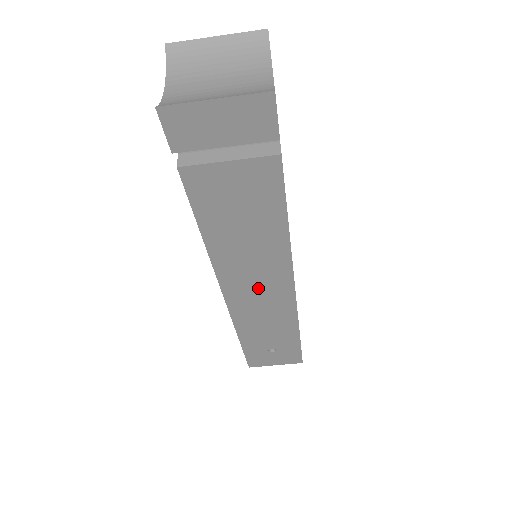
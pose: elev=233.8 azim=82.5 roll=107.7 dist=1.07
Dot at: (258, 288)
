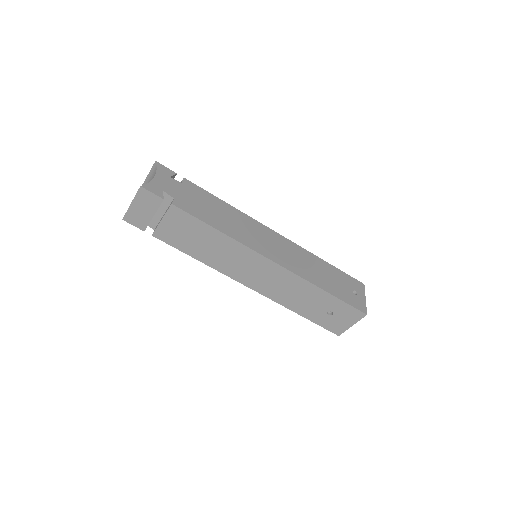
Dot at: (256, 272)
